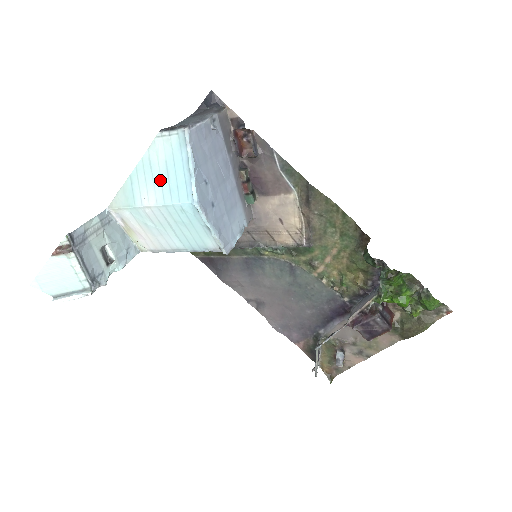
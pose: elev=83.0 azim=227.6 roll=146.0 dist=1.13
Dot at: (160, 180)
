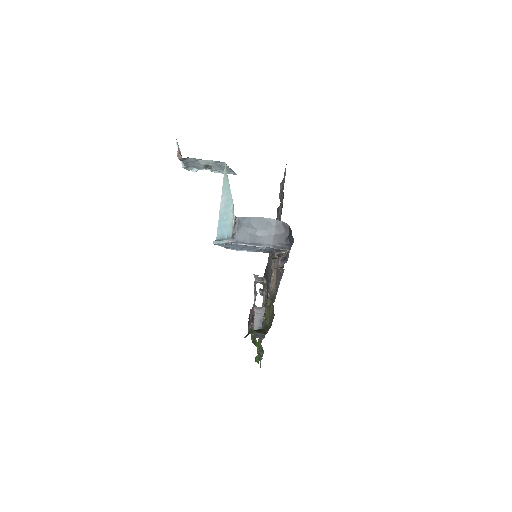
Dot at: (225, 213)
